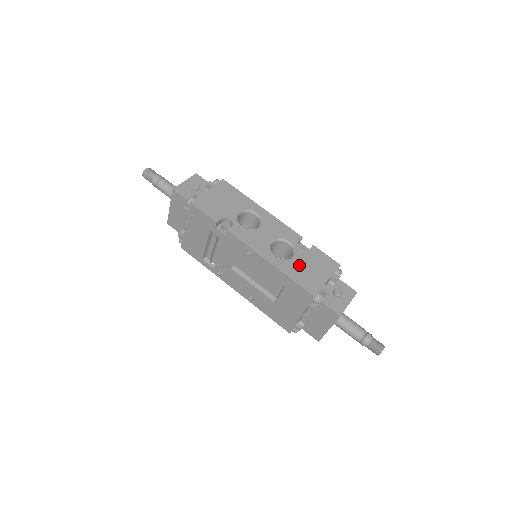
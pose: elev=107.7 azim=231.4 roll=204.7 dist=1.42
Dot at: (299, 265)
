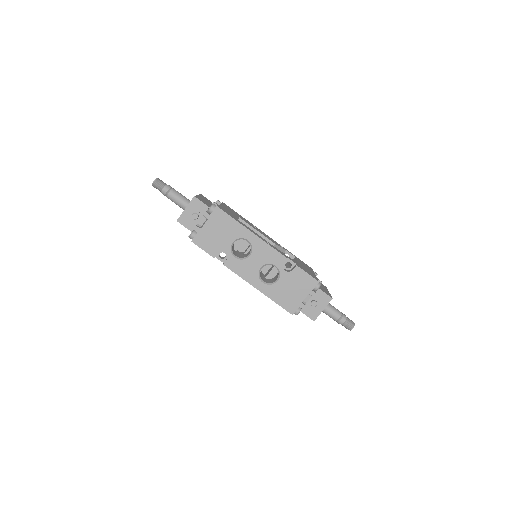
Dot at: (282, 288)
